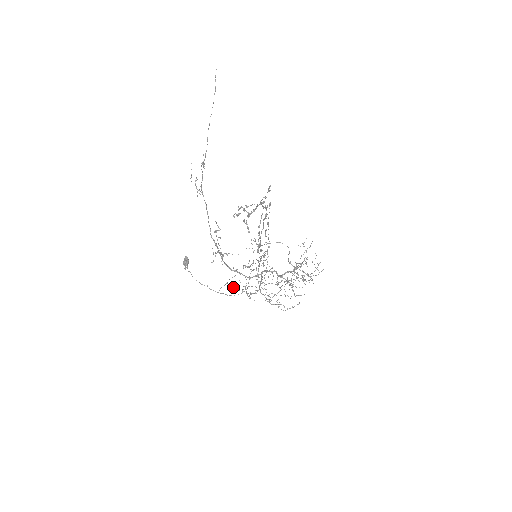
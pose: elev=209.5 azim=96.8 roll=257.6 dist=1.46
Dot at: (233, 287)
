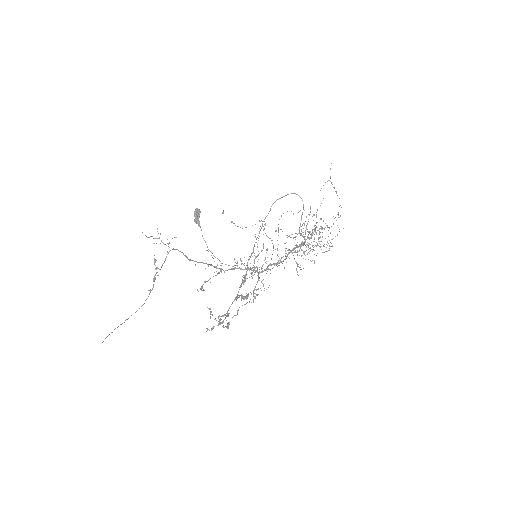
Dot at: (244, 263)
